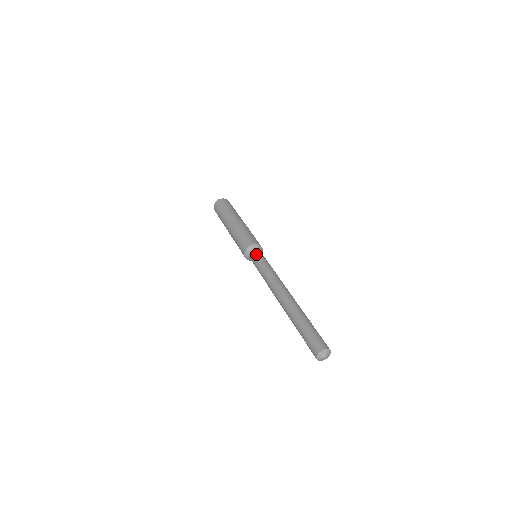
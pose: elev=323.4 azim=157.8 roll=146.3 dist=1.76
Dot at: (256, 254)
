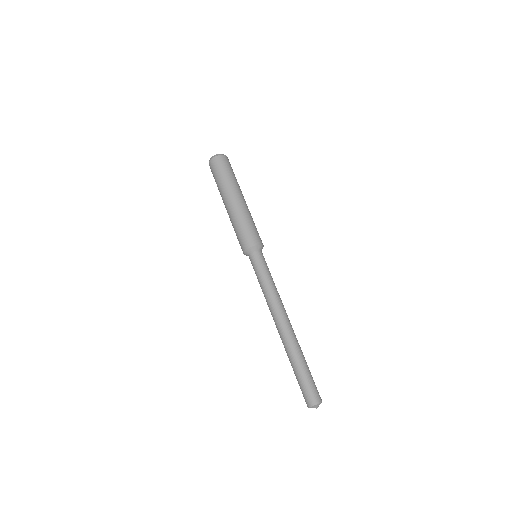
Dot at: (251, 263)
